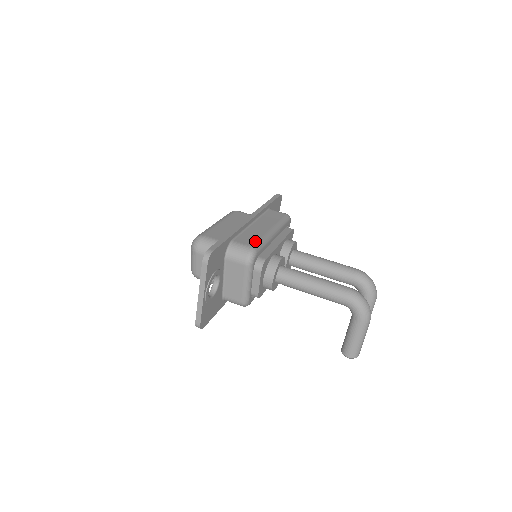
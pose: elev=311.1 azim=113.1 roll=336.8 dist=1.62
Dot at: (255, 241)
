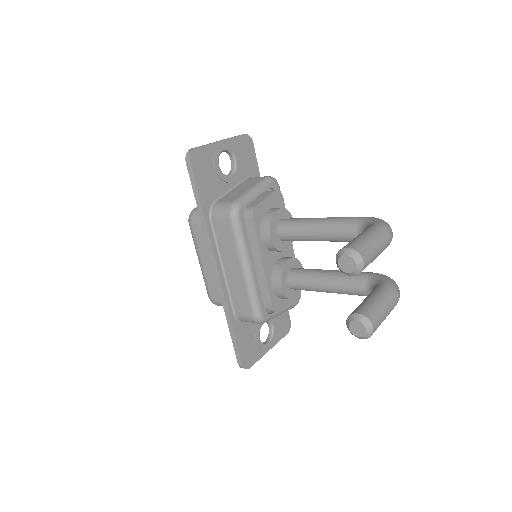
Dot at: occluded
